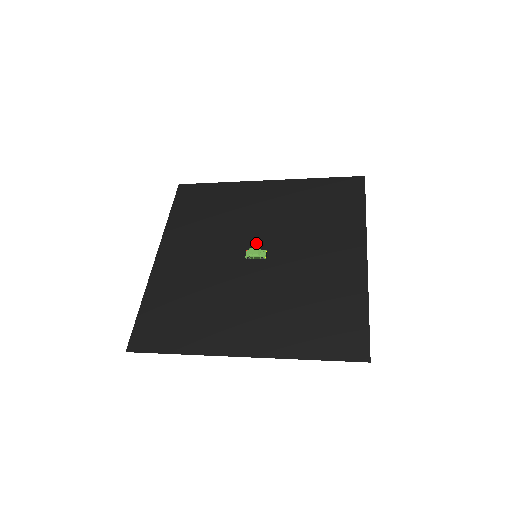
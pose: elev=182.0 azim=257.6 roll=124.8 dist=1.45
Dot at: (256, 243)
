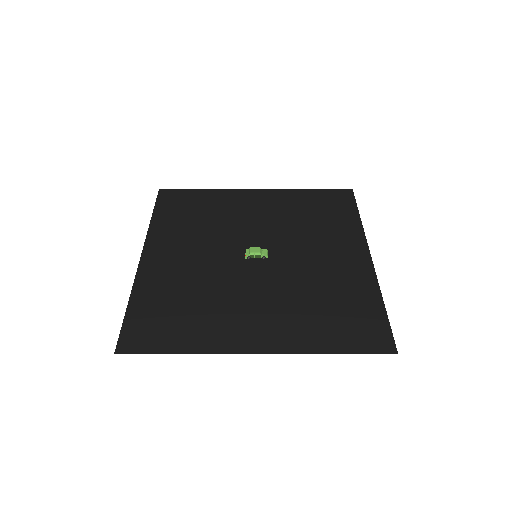
Dot at: (254, 244)
